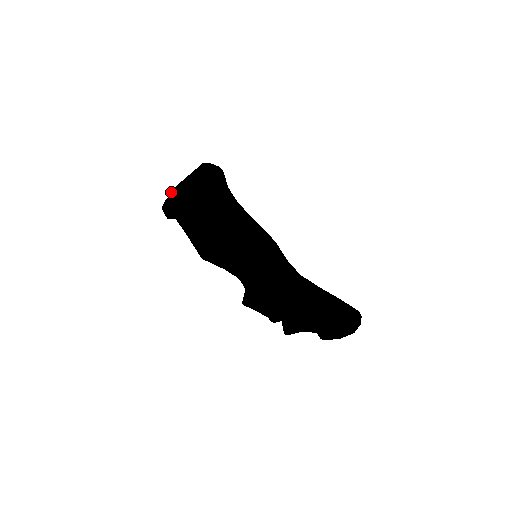
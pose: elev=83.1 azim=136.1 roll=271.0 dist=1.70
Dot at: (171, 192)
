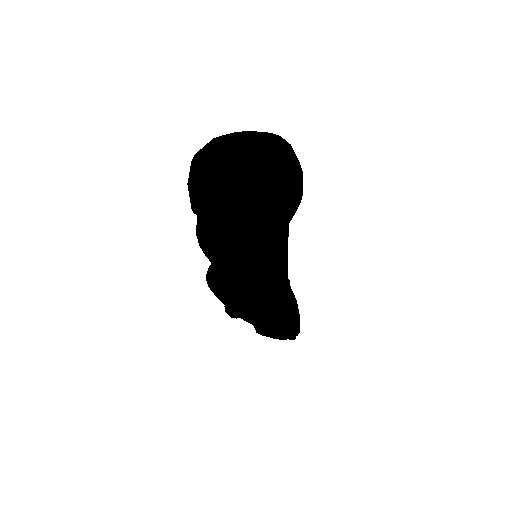
Dot at: (224, 203)
